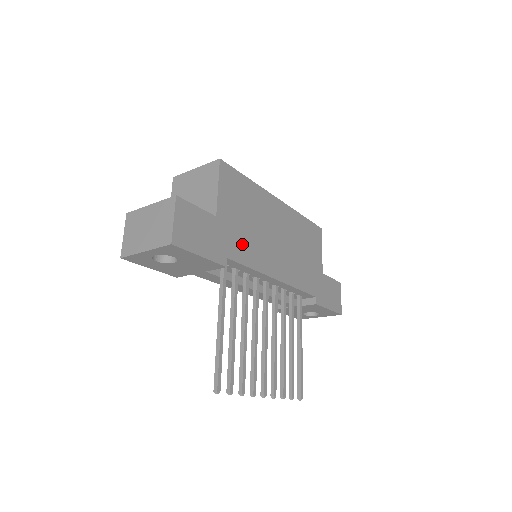
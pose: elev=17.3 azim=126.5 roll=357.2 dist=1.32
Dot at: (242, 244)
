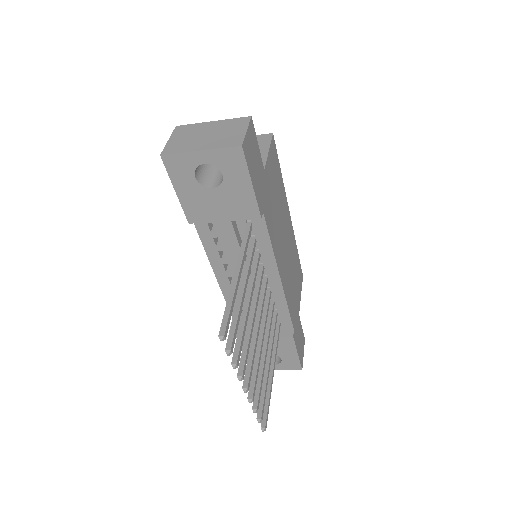
Dot at: (271, 215)
